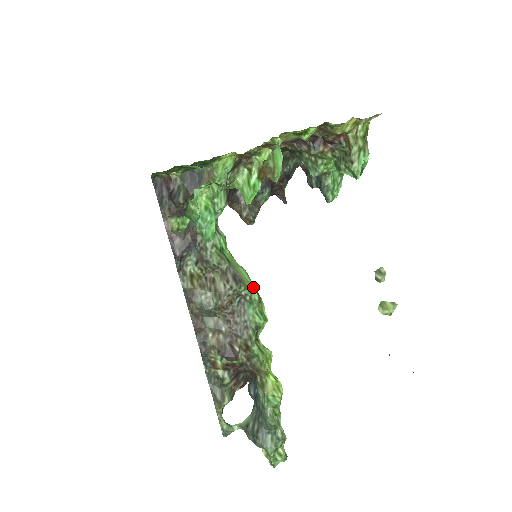
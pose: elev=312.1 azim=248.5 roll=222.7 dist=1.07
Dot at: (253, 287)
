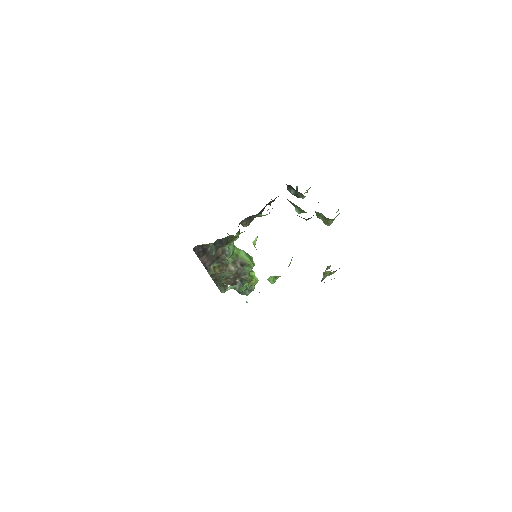
Dot at: (251, 263)
